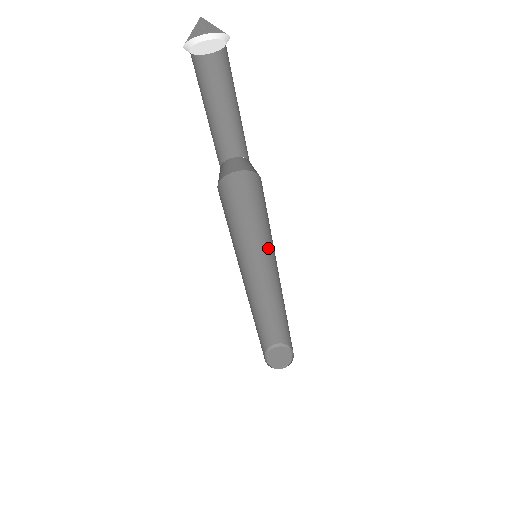
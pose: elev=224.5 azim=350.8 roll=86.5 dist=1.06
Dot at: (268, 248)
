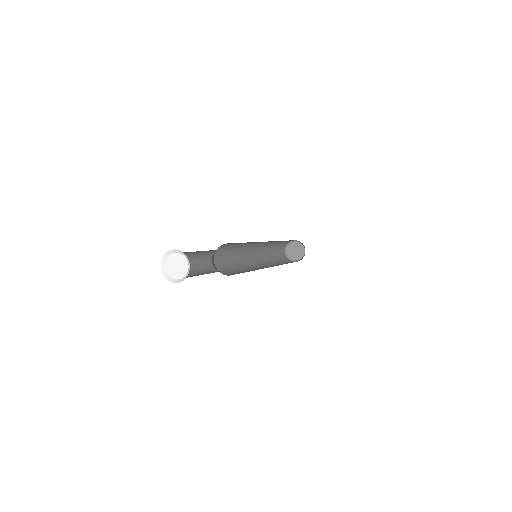
Dot at: occluded
